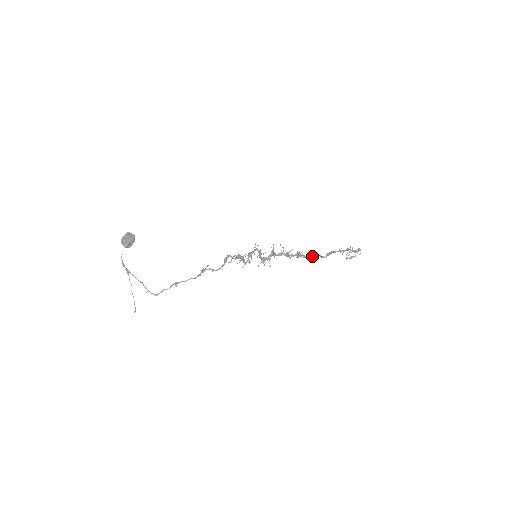
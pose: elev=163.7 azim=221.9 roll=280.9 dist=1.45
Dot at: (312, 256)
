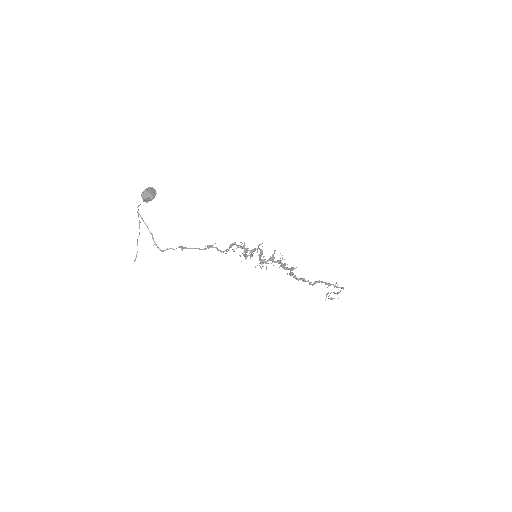
Dot at: (302, 278)
